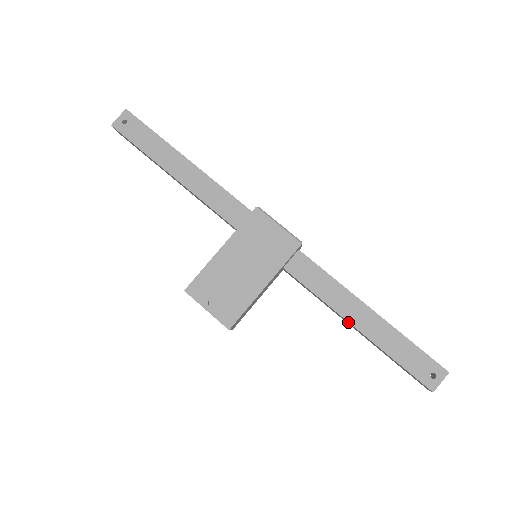
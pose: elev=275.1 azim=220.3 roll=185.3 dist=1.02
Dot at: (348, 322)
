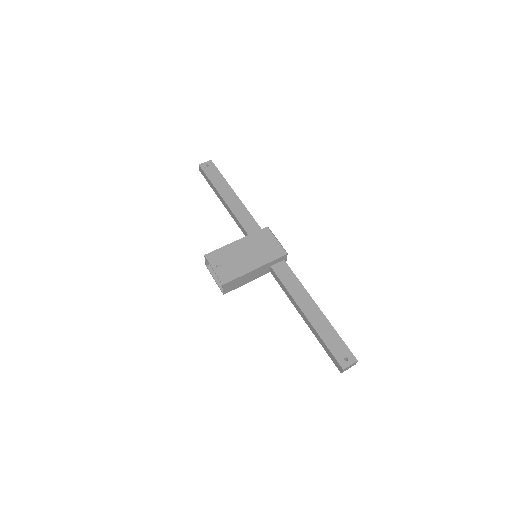
Dot at: (301, 310)
